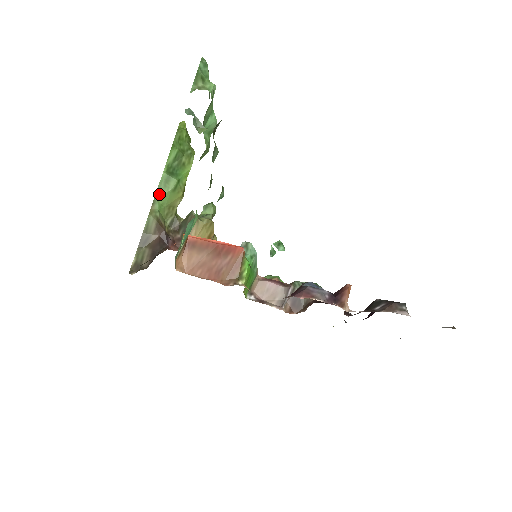
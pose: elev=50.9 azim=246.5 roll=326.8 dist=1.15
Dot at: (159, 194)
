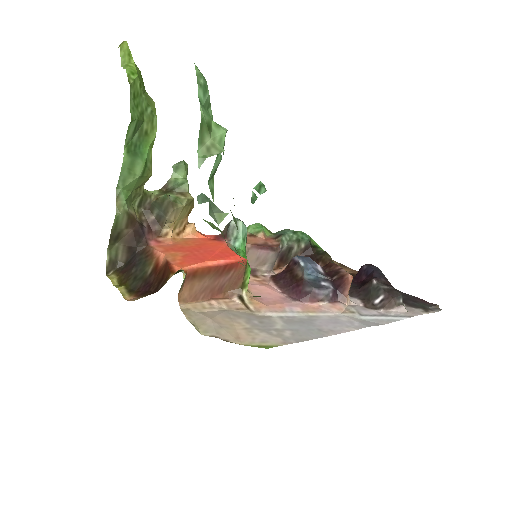
Dot at: (123, 183)
